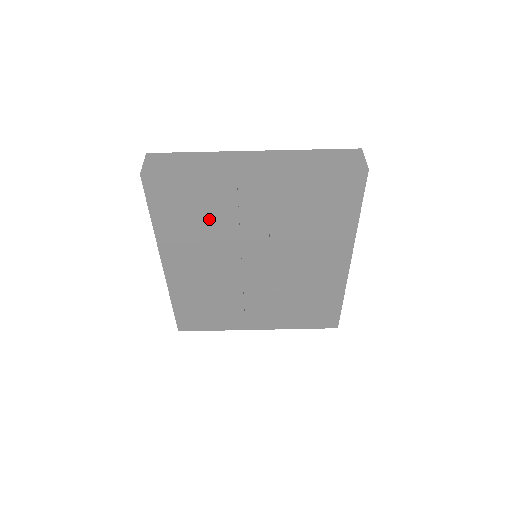
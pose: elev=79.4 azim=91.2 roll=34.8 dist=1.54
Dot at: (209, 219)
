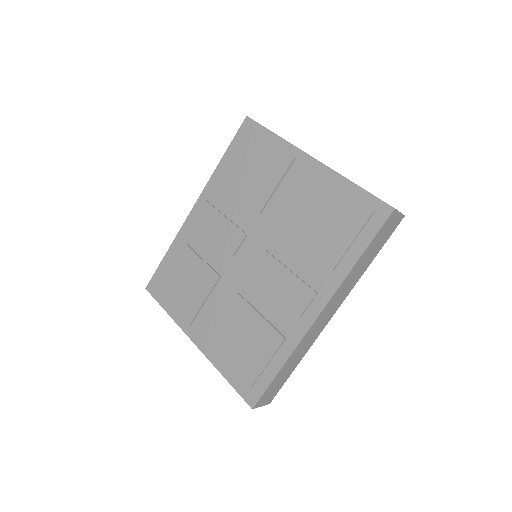
Dot at: (254, 180)
